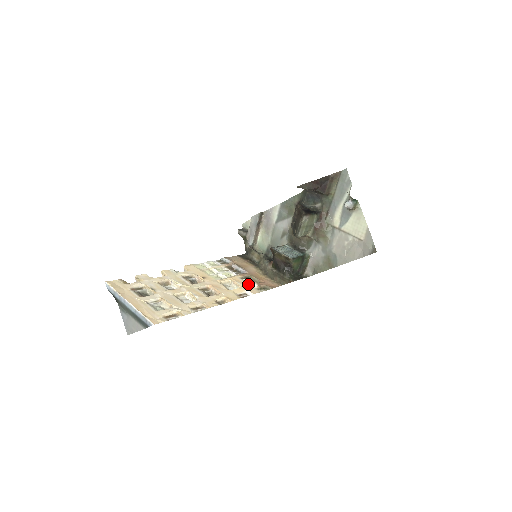
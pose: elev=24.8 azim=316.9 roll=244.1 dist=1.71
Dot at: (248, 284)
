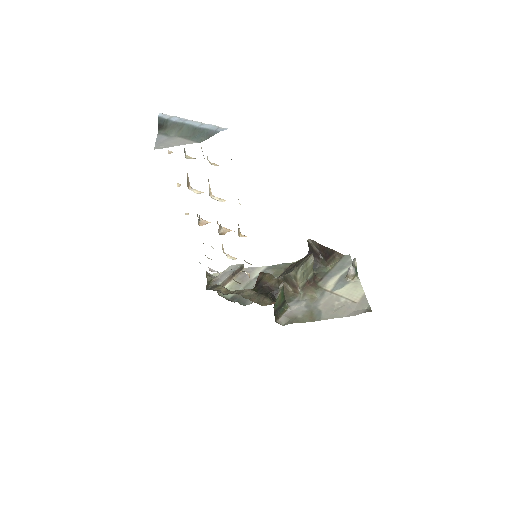
Dot at: occluded
